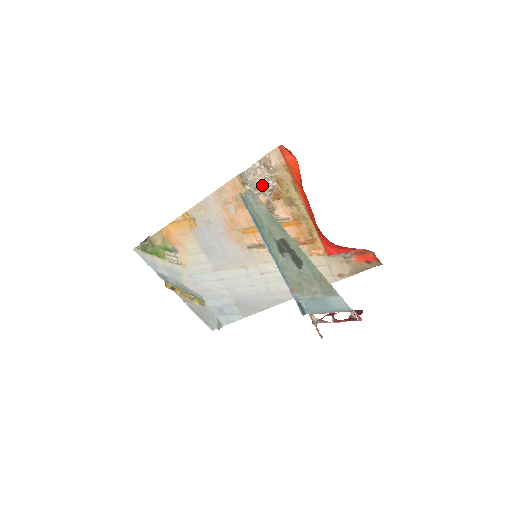
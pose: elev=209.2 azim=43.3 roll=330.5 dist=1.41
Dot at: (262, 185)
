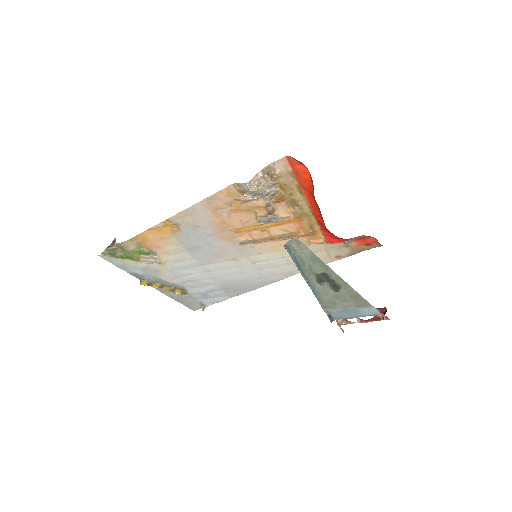
Dot at: (264, 192)
